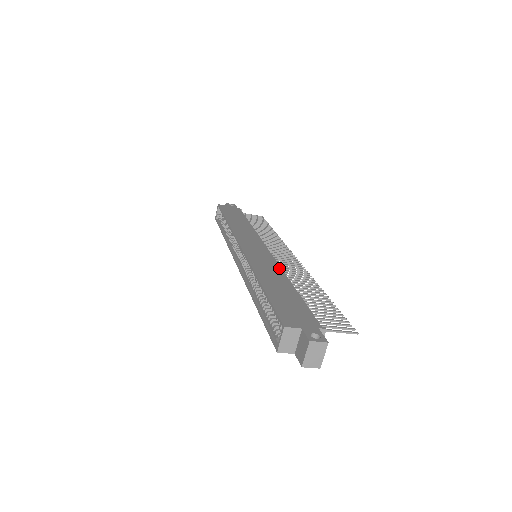
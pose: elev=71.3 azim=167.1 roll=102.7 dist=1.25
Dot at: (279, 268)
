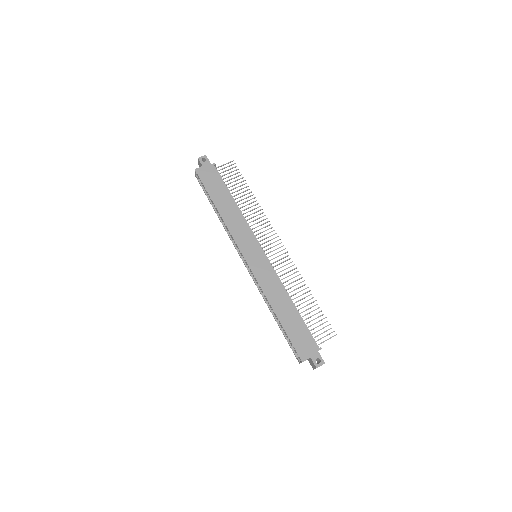
Dot at: (279, 282)
